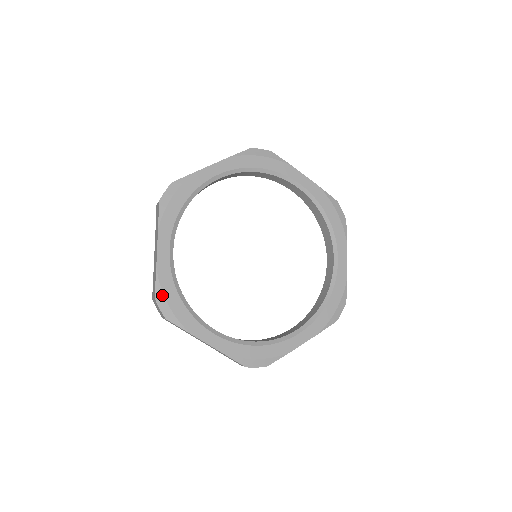
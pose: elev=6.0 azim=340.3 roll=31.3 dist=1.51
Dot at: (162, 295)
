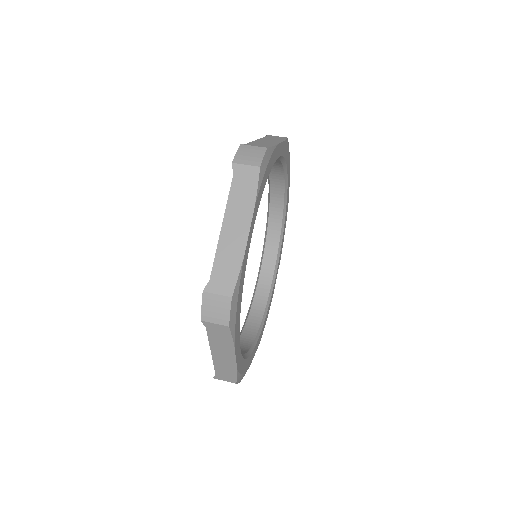
Dot at: (240, 376)
